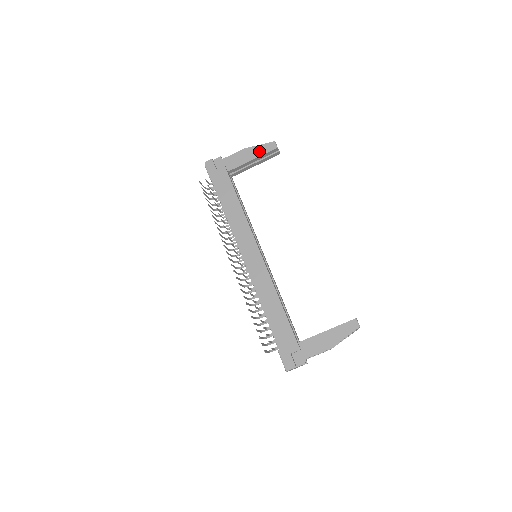
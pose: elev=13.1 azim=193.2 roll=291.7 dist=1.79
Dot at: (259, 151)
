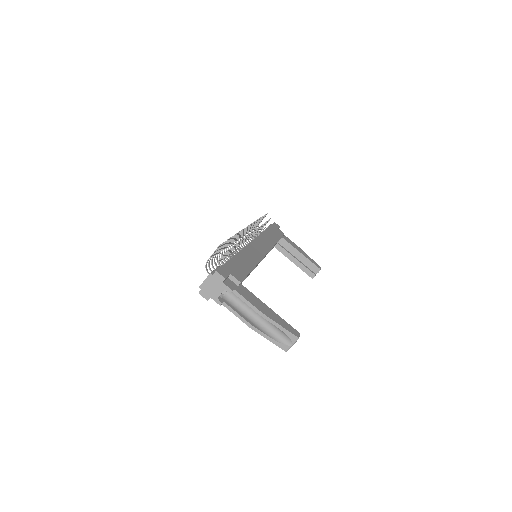
Dot at: (309, 258)
